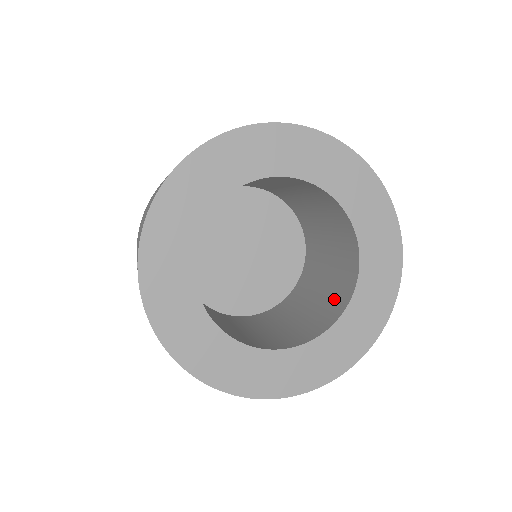
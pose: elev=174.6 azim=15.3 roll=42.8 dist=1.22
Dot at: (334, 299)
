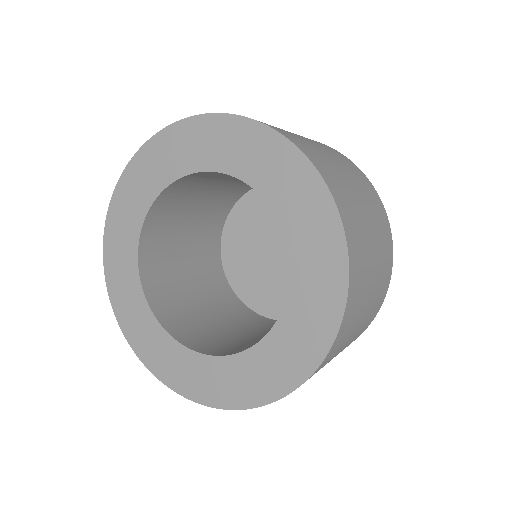
Dot at: occluded
